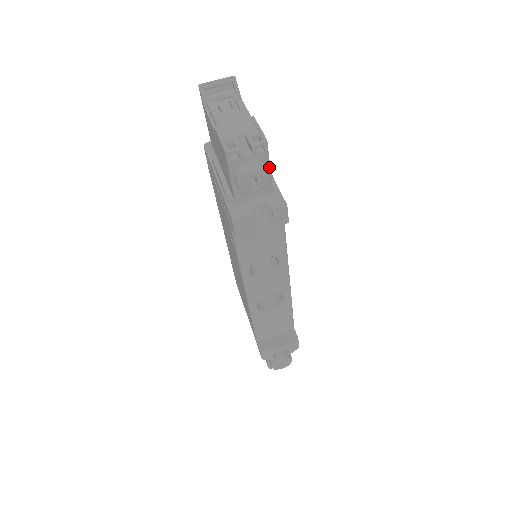
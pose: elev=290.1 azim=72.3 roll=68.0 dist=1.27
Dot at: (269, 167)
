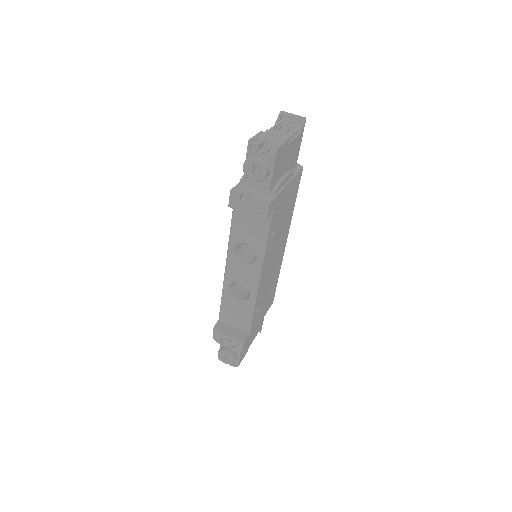
Dot at: (272, 170)
